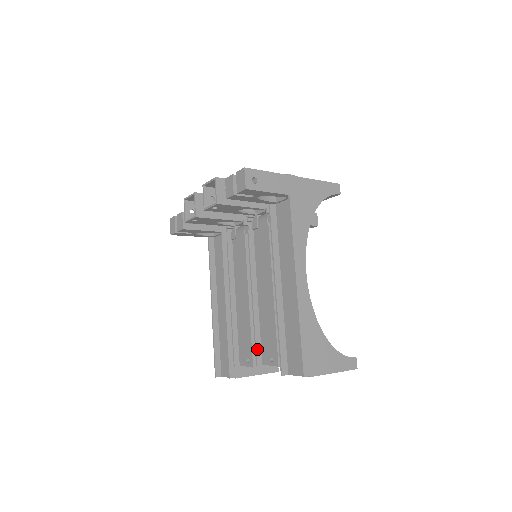
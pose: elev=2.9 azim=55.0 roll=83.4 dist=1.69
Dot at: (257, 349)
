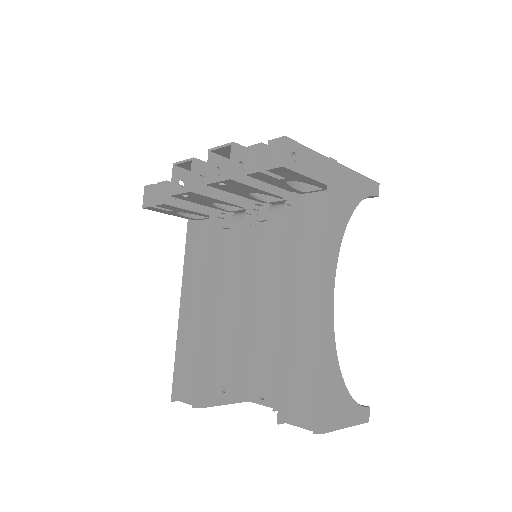
Dot at: (242, 379)
